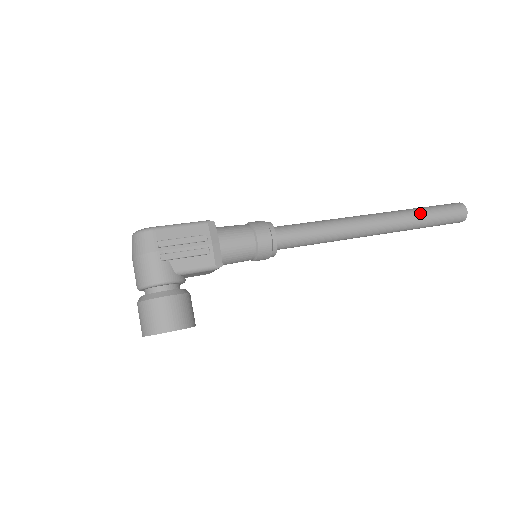
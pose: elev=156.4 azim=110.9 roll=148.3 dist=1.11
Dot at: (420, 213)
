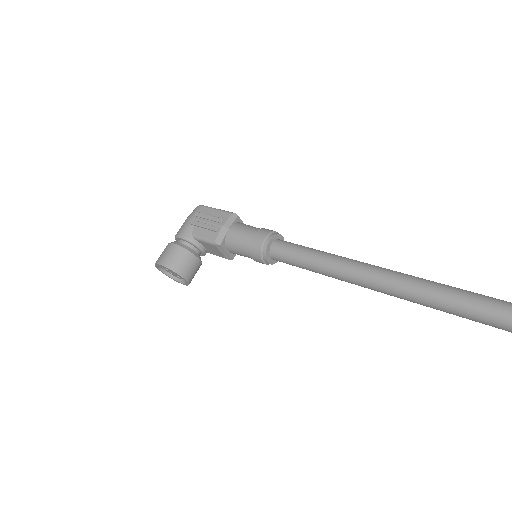
Dot at: (438, 287)
